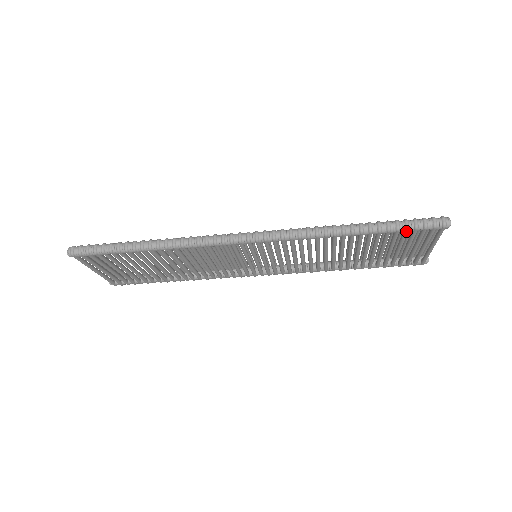
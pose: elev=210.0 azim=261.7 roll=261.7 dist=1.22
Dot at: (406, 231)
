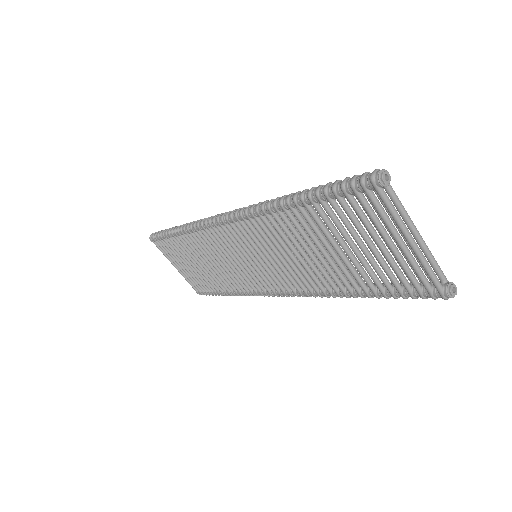
Dot at: (334, 194)
